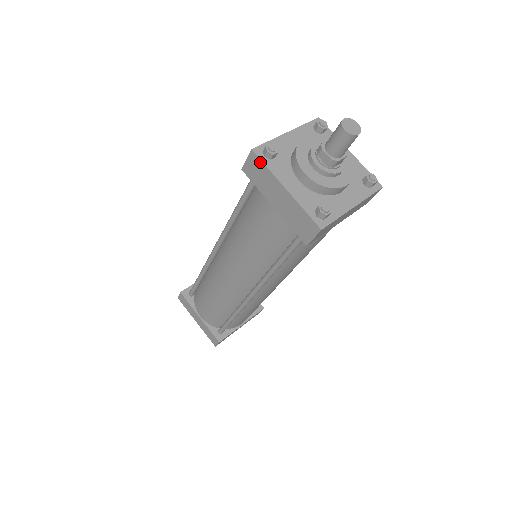
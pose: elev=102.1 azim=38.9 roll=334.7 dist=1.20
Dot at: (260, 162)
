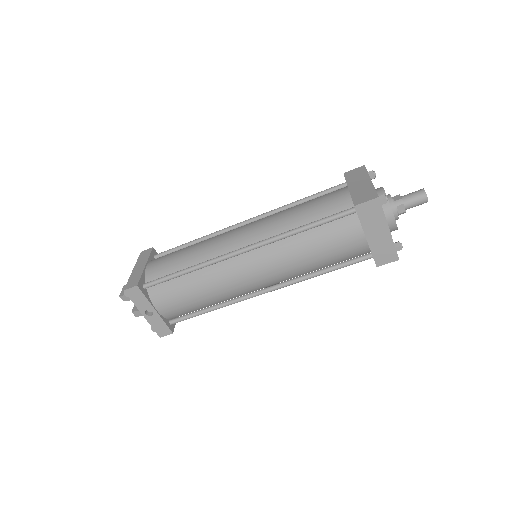
Dot at: (365, 170)
